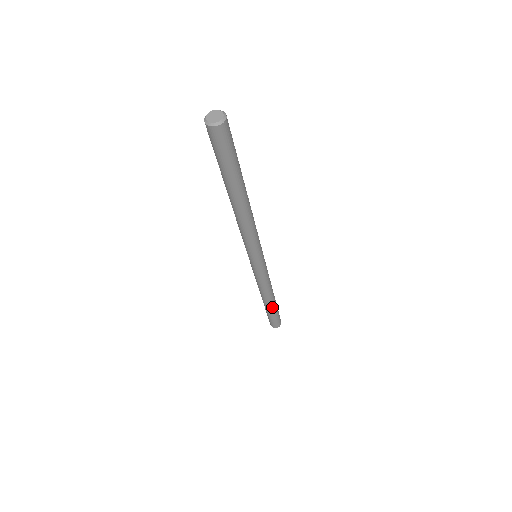
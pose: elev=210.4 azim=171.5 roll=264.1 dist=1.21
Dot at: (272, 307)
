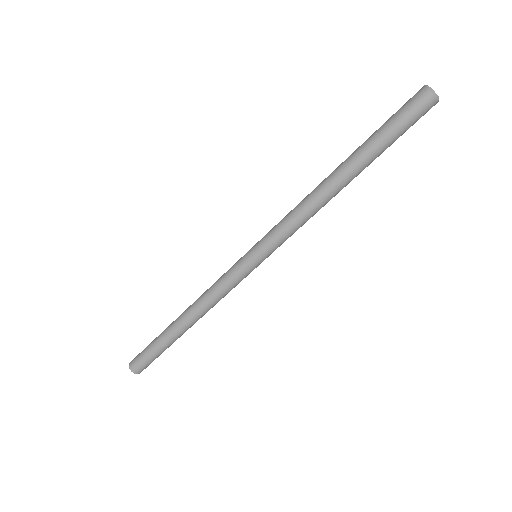
Dot at: (179, 336)
